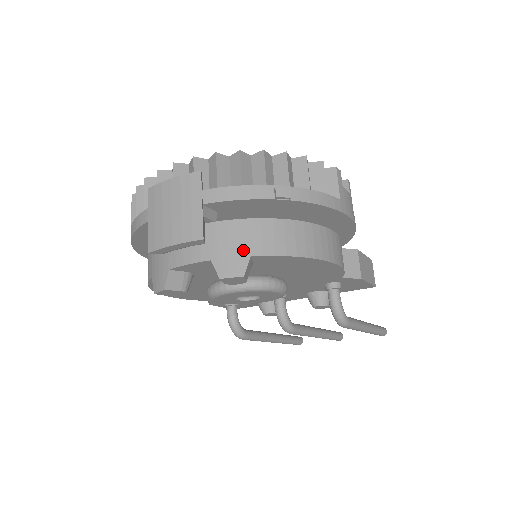
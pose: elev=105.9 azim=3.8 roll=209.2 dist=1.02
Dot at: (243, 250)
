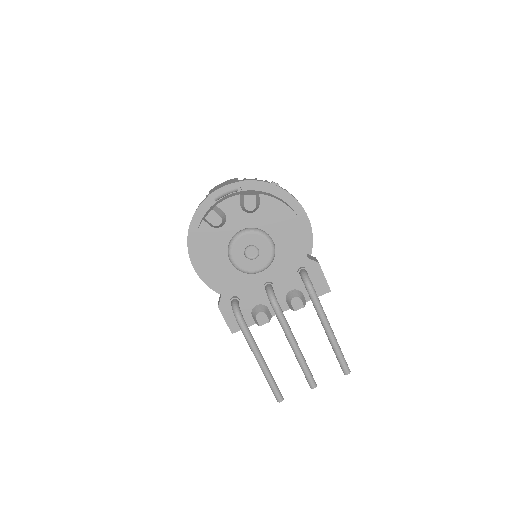
Dot at: (256, 193)
